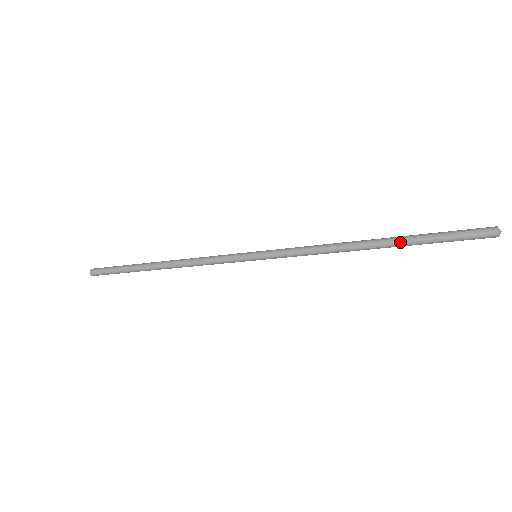
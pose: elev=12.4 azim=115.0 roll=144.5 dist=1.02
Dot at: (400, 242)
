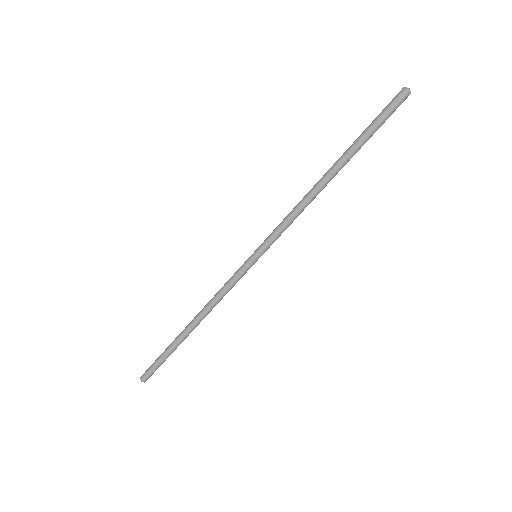
Dot at: (348, 154)
